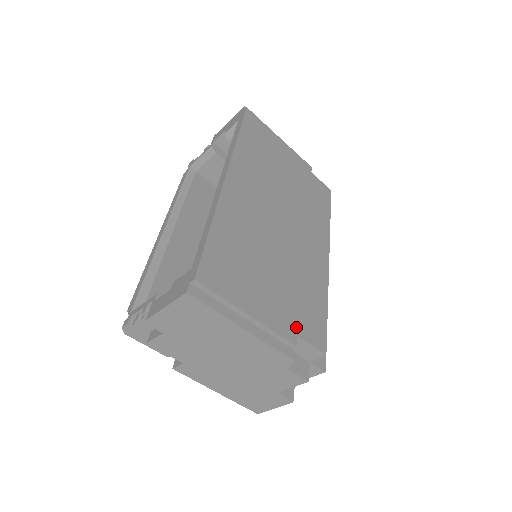
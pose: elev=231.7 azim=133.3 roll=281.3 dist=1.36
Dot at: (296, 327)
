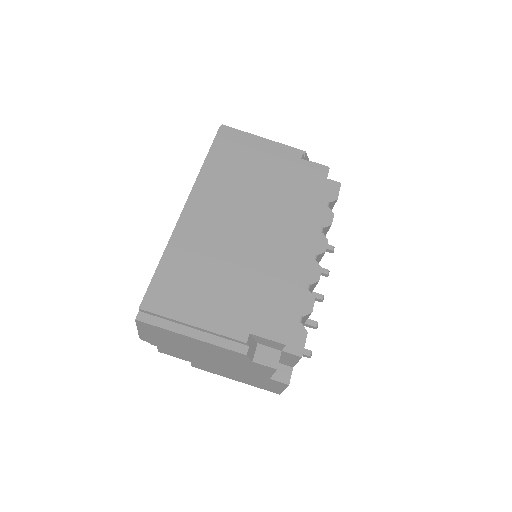
Dot at: (249, 325)
